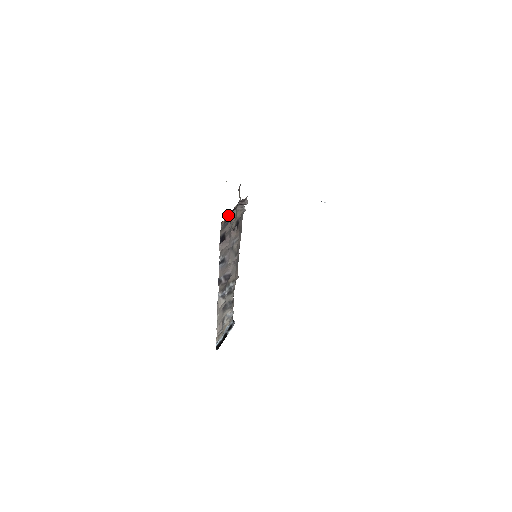
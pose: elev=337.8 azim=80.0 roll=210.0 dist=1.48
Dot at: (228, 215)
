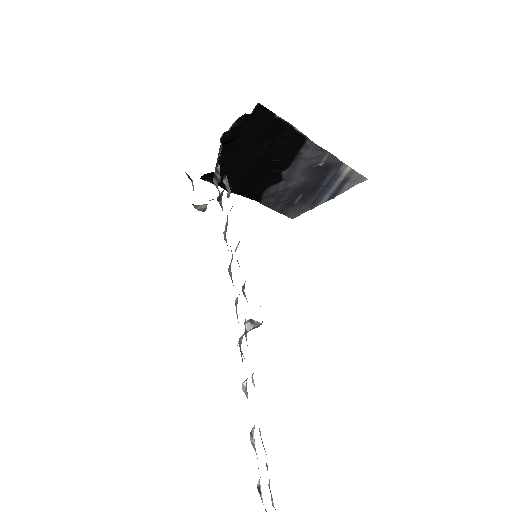
Dot at: (219, 148)
